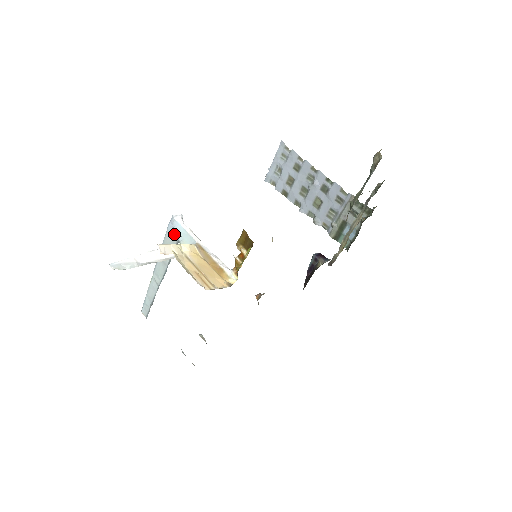
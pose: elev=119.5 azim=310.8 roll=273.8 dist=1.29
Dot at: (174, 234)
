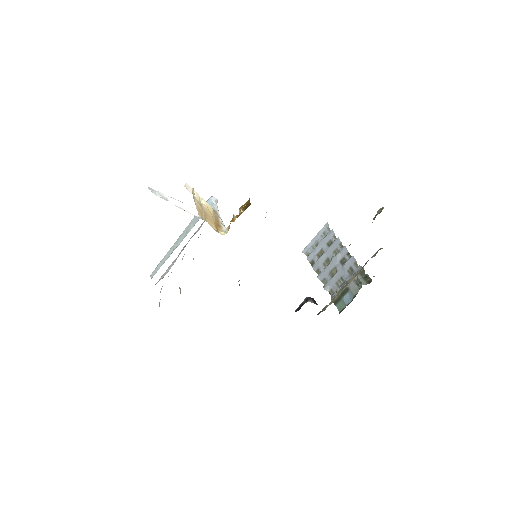
Dot at: occluded
